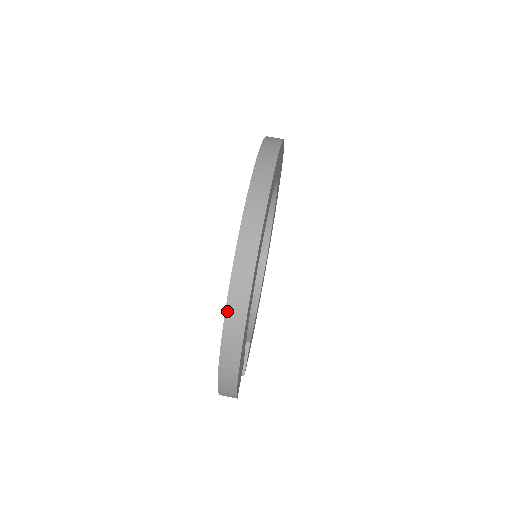
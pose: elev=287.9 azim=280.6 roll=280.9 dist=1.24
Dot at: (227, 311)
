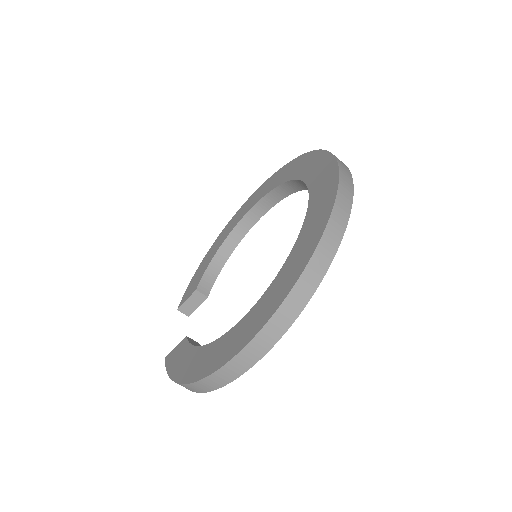
Dot at: (213, 375)
